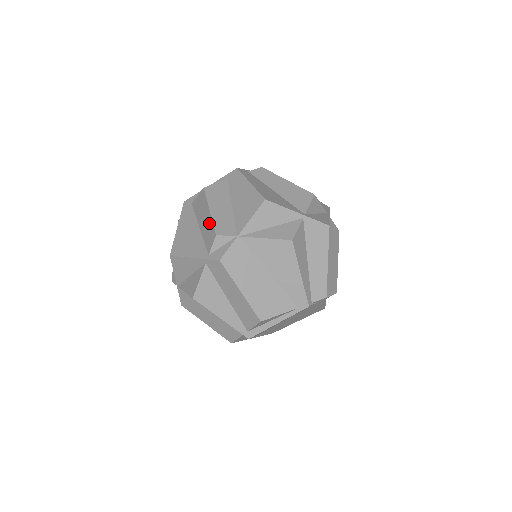
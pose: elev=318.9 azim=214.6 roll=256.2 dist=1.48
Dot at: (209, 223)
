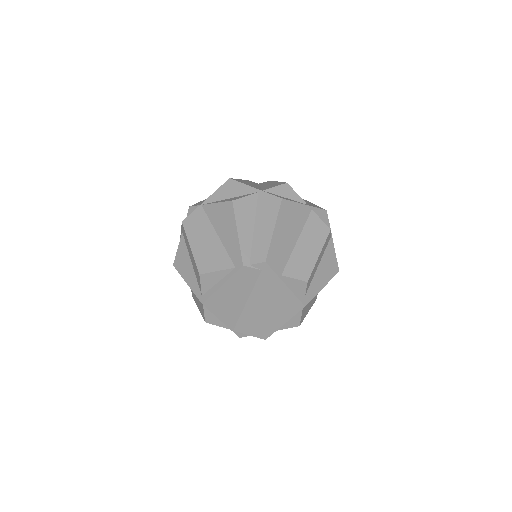
Dot at: occluded
